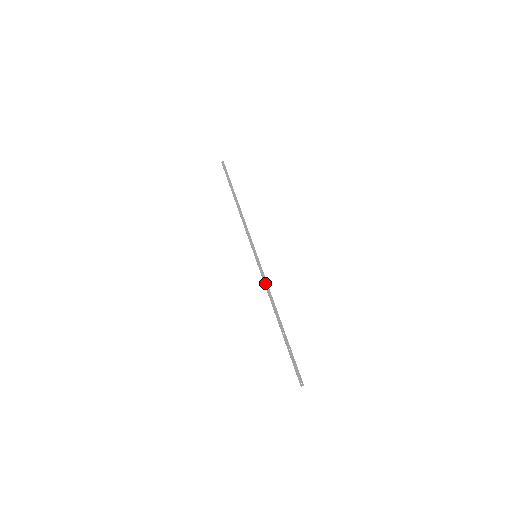
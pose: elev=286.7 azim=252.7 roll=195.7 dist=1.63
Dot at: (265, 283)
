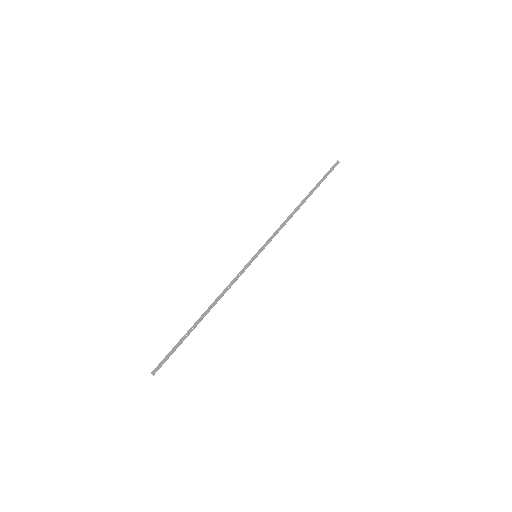
Dot at: (233, 281)
